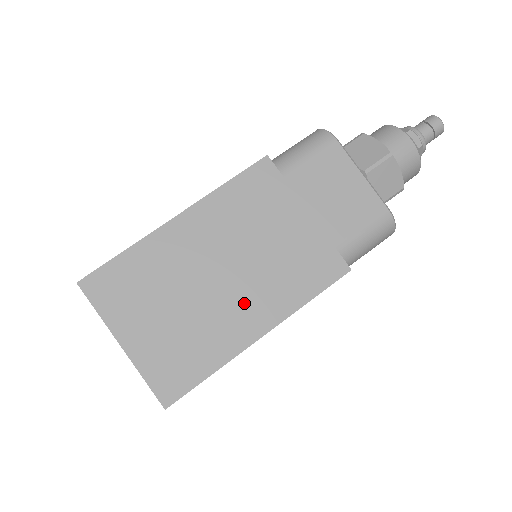
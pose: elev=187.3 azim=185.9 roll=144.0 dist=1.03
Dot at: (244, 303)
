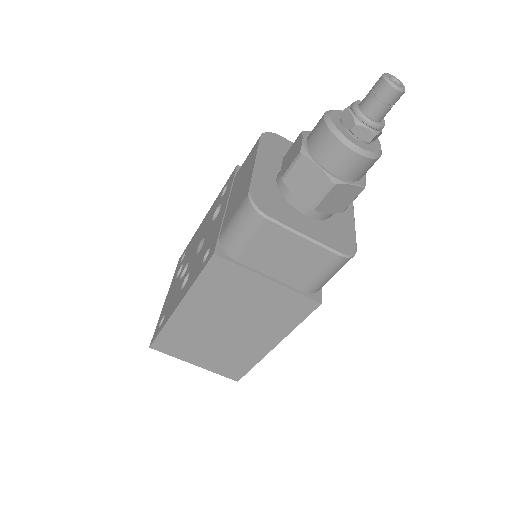
Dot at: (253, 336)
